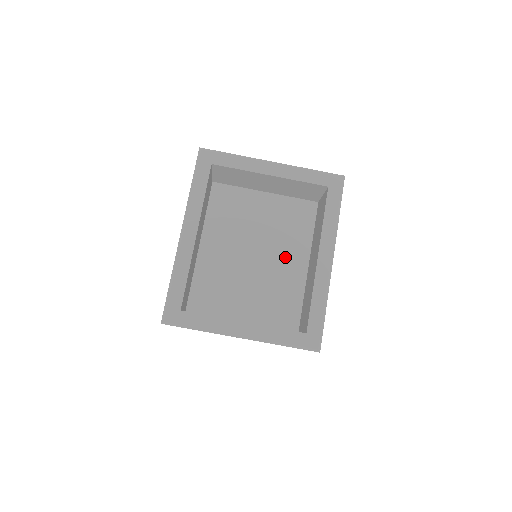
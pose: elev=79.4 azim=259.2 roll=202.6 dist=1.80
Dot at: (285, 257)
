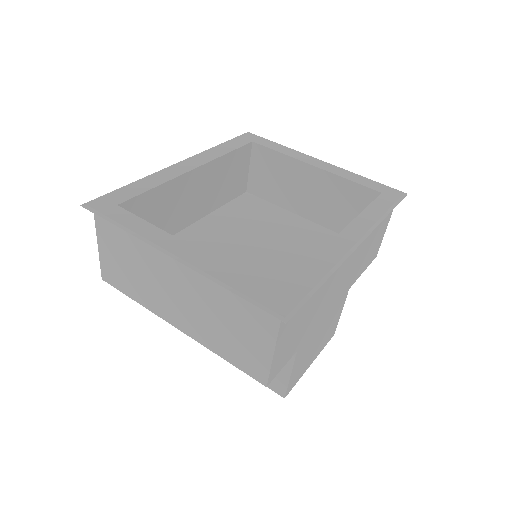
Dot at: (294, 271)
